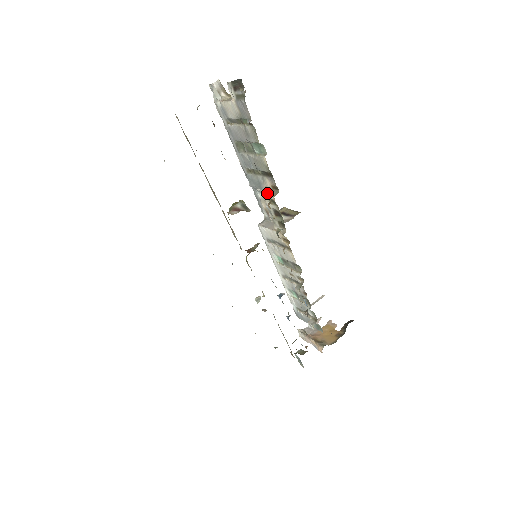
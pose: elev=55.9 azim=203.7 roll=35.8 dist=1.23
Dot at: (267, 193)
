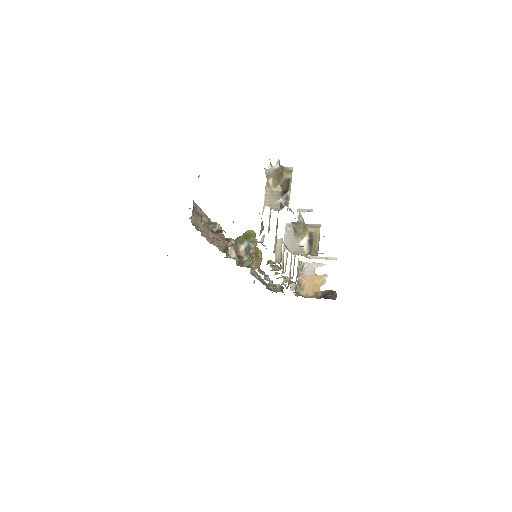
Dot at: (277, 249)
